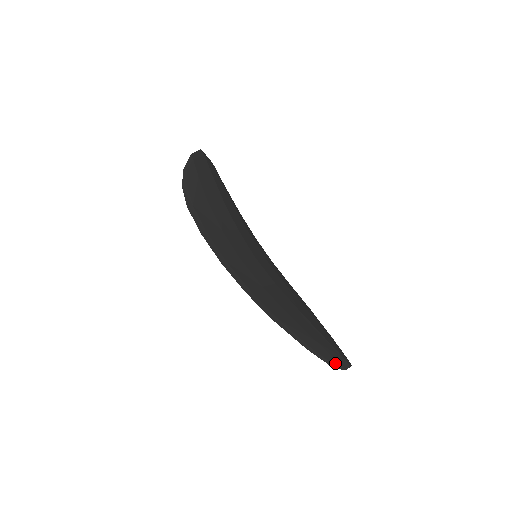
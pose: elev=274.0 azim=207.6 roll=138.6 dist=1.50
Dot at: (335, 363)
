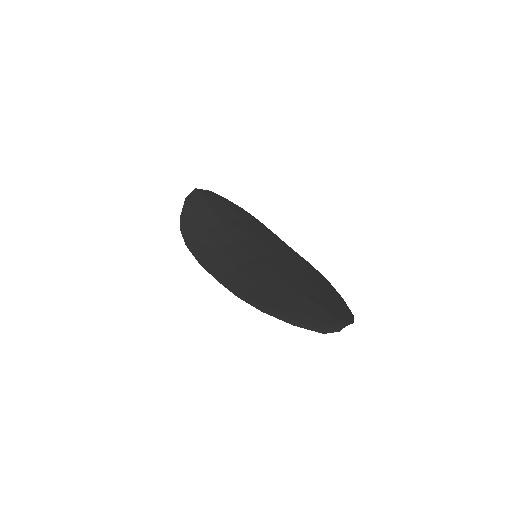
Dot at: (326, 329)
